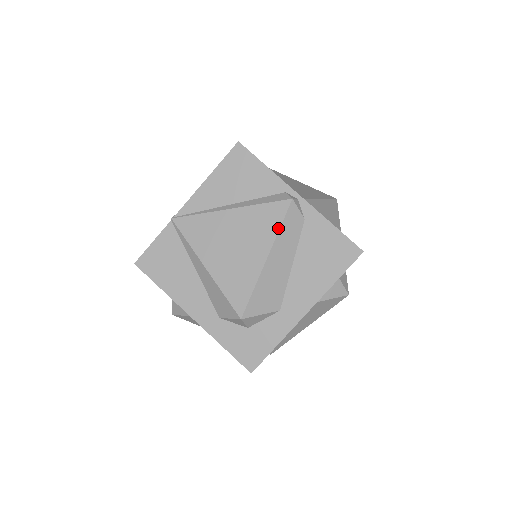
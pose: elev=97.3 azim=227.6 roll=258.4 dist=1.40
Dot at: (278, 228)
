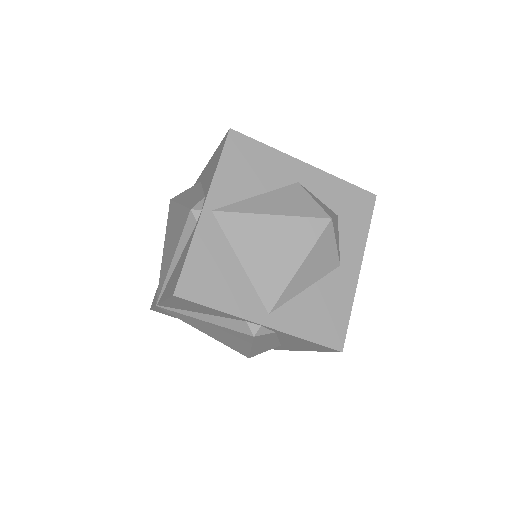
Dot at: (251, 343)
